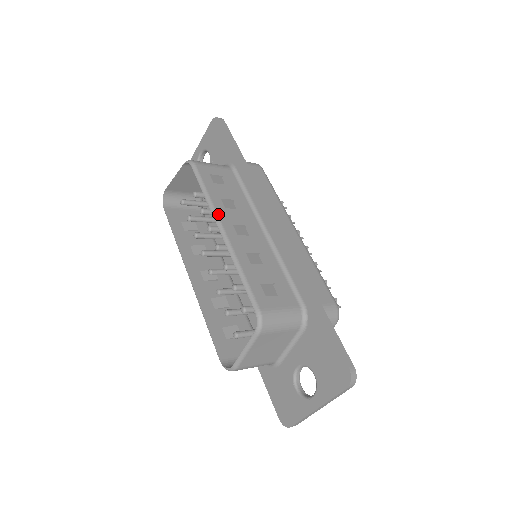
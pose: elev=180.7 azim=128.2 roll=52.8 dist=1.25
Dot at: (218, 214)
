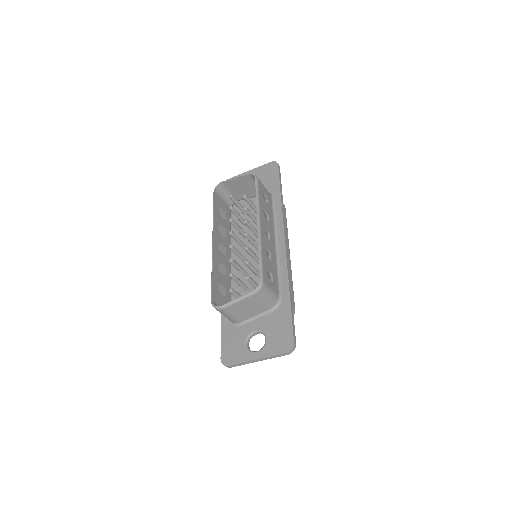
Dot at: (260, 215)
